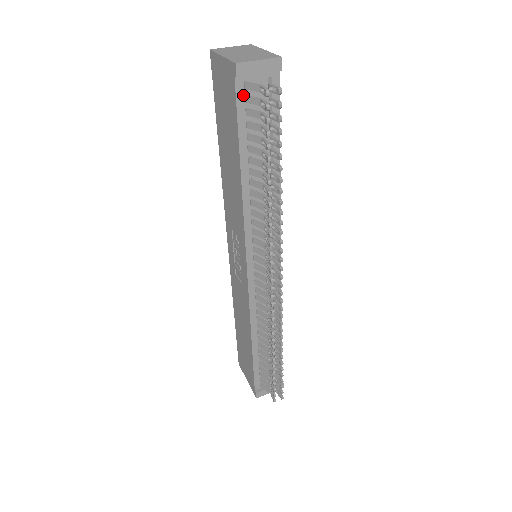
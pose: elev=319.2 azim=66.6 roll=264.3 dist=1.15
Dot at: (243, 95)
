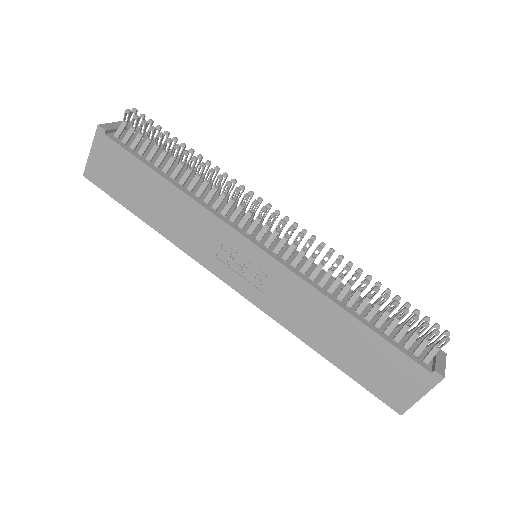
Dot at: (120, 142)
